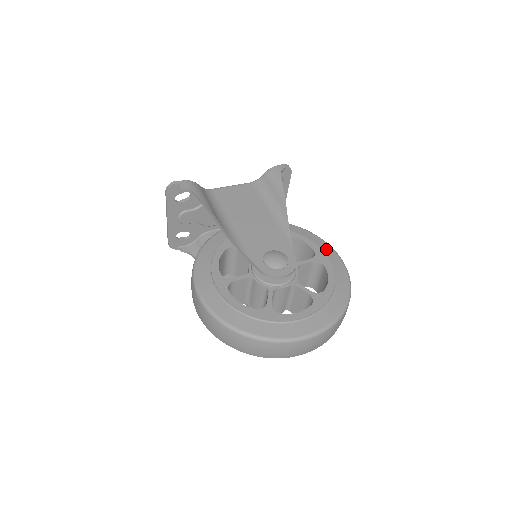
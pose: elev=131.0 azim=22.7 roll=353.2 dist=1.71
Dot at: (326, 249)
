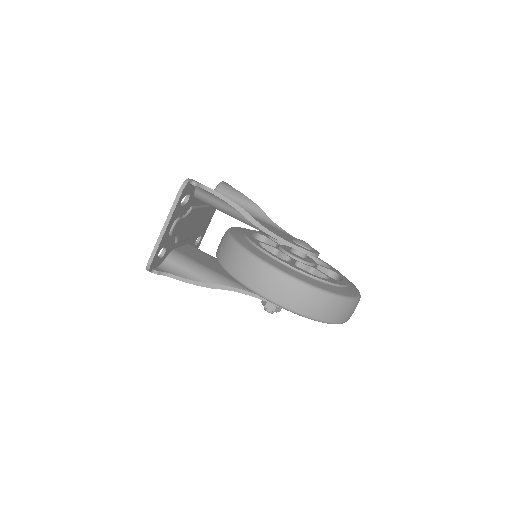
Dot at: occluded
